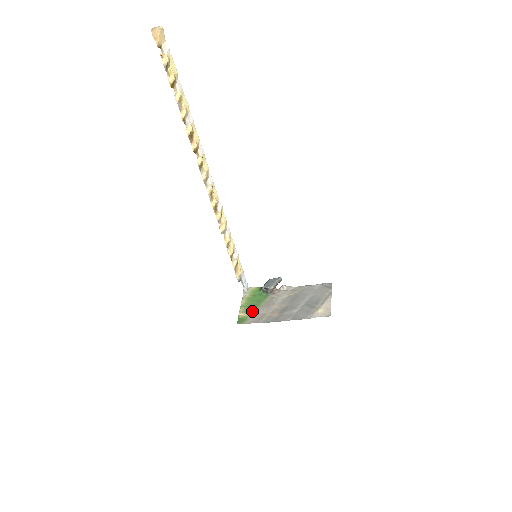
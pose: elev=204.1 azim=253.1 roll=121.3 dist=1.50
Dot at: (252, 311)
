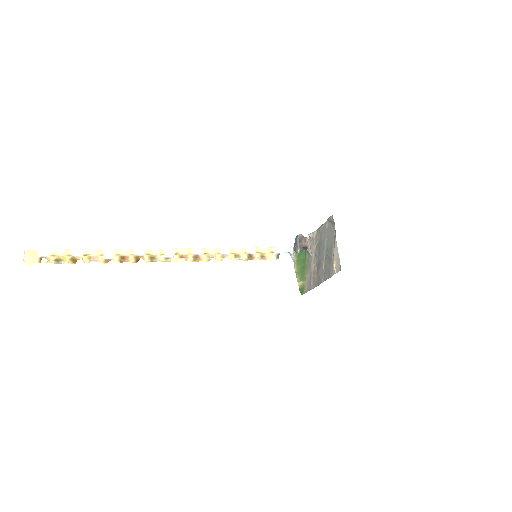
Dot at: (304, 276)
